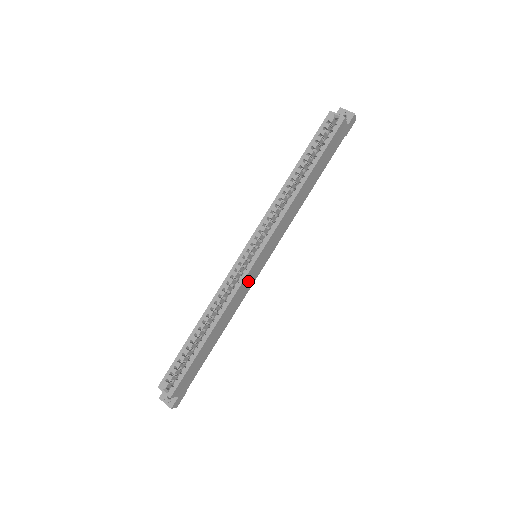
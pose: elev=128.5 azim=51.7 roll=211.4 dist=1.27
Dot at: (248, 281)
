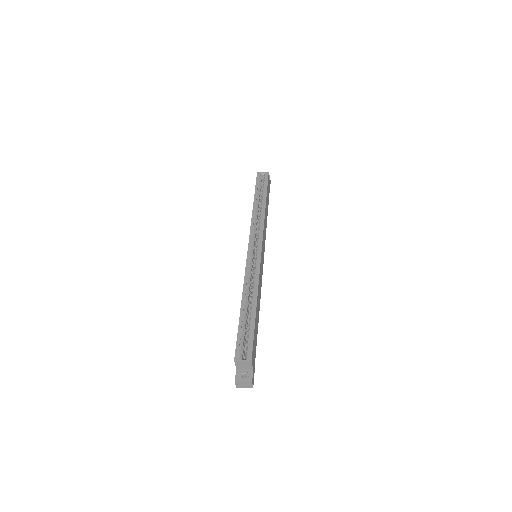
Dot at: (261, 269)
